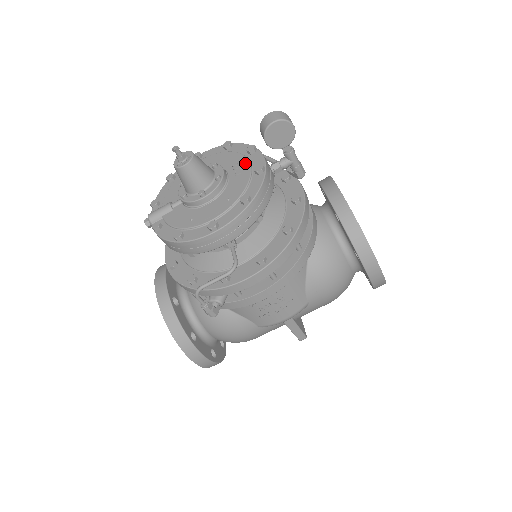
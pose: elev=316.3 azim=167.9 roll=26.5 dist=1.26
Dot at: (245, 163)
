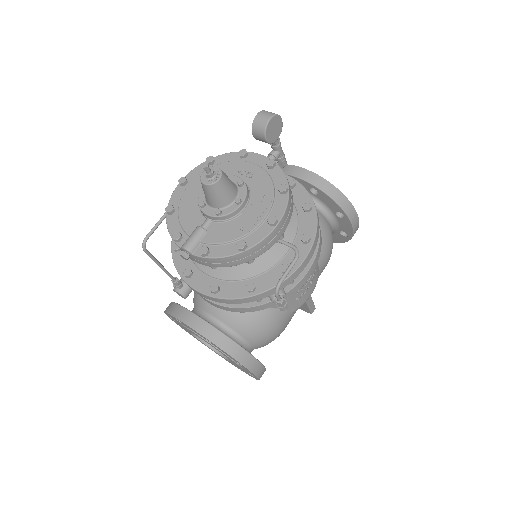
Dot at: (249, 165)
